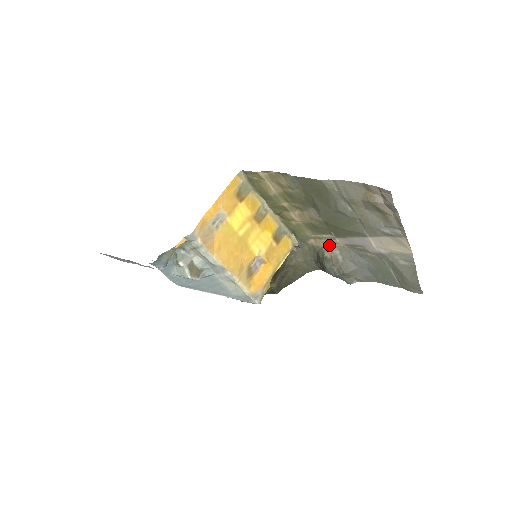
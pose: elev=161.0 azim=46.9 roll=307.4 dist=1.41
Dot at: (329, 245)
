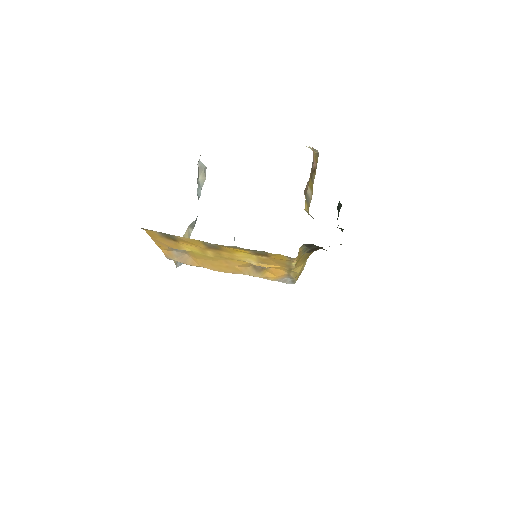
Dot at: occluded
